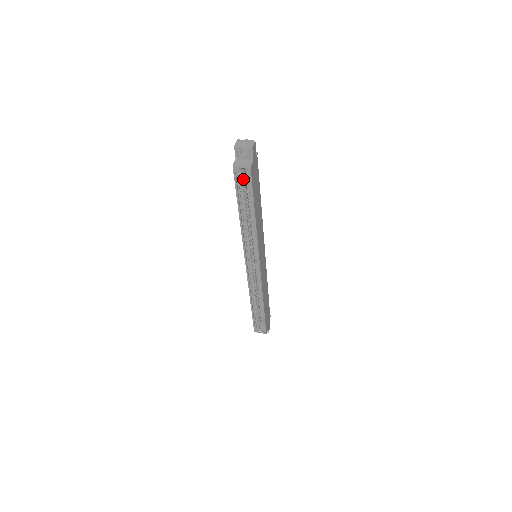
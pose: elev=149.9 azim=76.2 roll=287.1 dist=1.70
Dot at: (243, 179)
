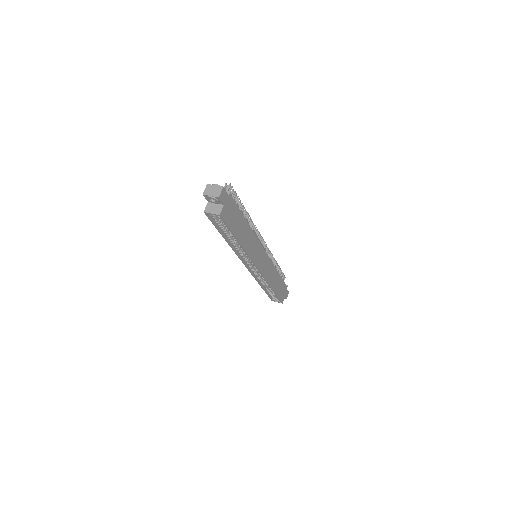
Dot at: (219, 218)
